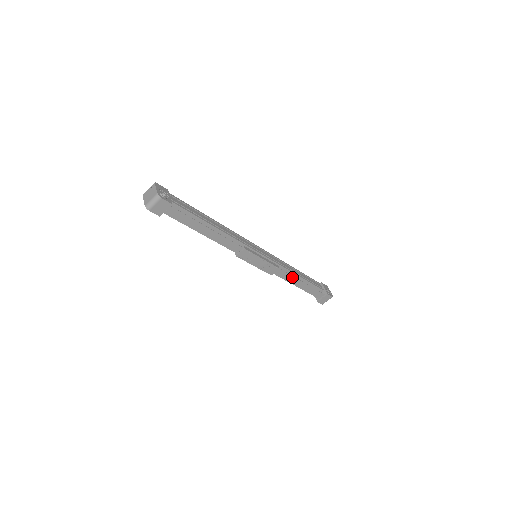
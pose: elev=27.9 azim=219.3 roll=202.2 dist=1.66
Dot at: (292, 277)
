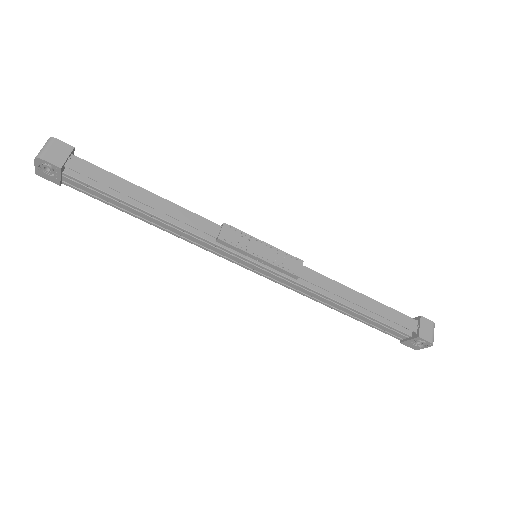
Dot at: (337, 285)
